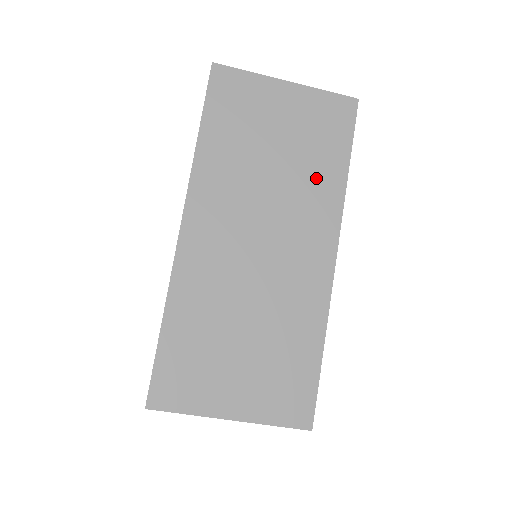
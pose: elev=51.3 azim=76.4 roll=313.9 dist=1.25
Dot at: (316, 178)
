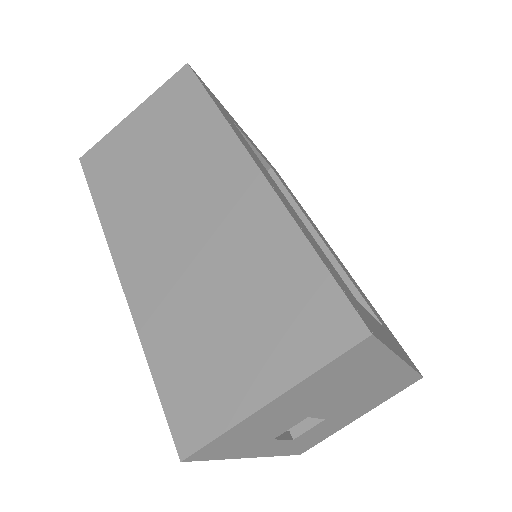
Dot at: (195, 137)
